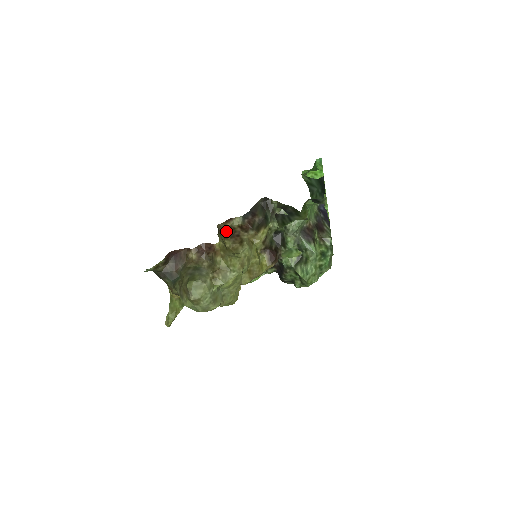
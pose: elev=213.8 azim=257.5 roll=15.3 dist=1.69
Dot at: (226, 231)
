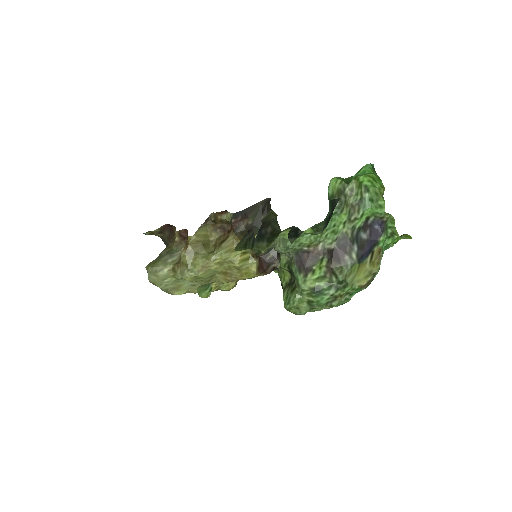
Dot at: (217, 223)
